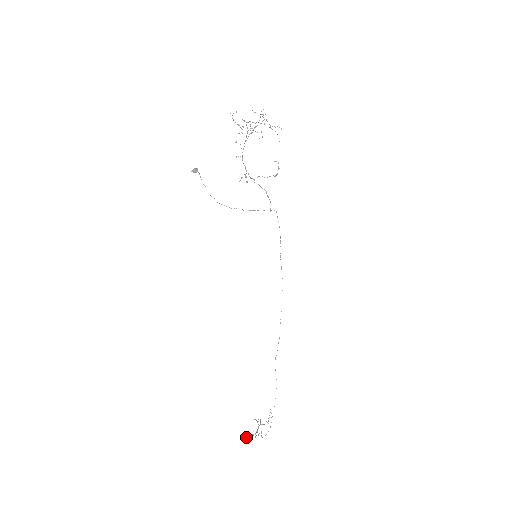
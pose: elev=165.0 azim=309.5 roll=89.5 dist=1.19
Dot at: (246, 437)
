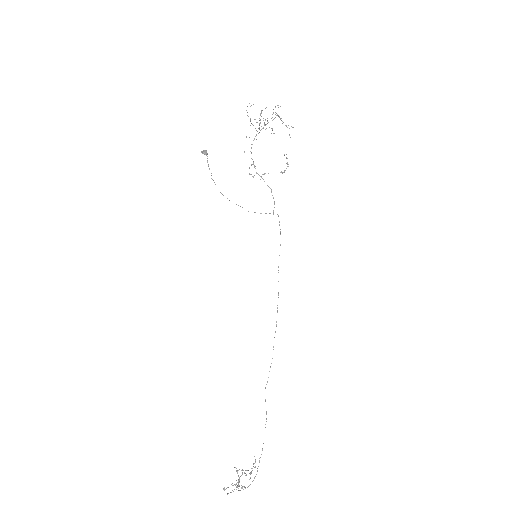
Dot at: occluded
